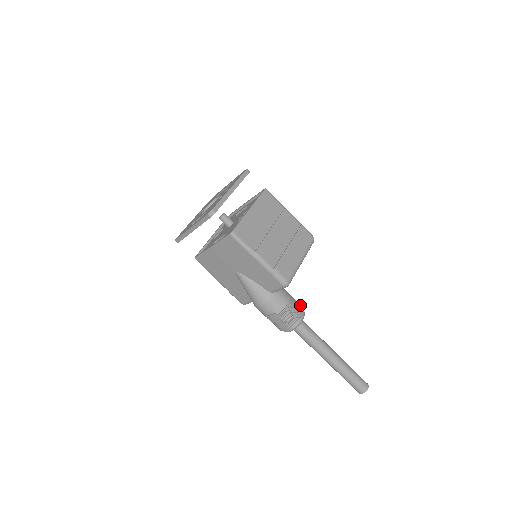
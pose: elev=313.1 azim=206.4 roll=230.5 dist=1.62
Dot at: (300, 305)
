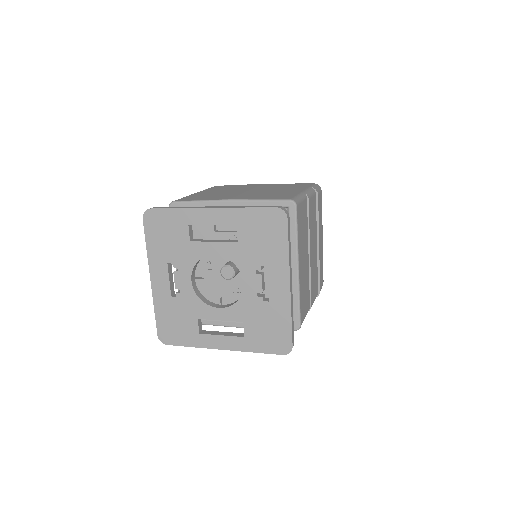
Dot at: occluded
